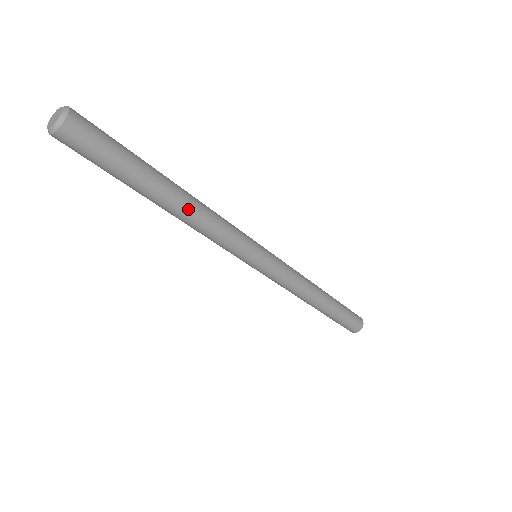
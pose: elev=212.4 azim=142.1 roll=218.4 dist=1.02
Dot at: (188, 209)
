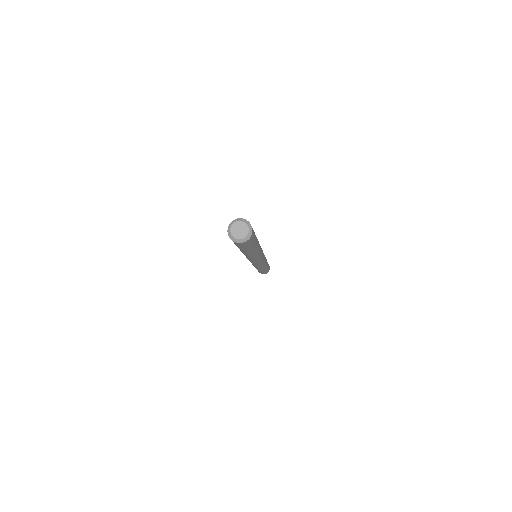
Dot at: (250, 256)
